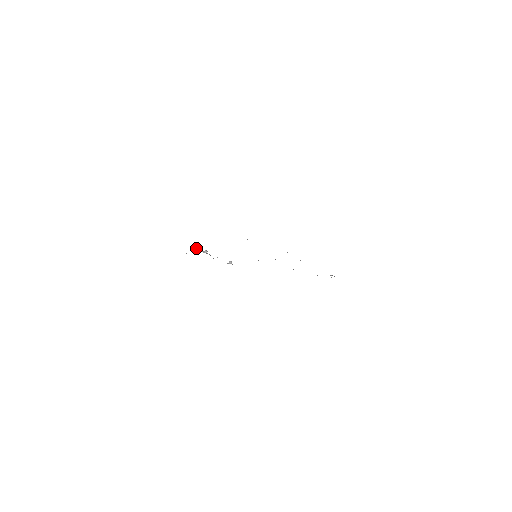
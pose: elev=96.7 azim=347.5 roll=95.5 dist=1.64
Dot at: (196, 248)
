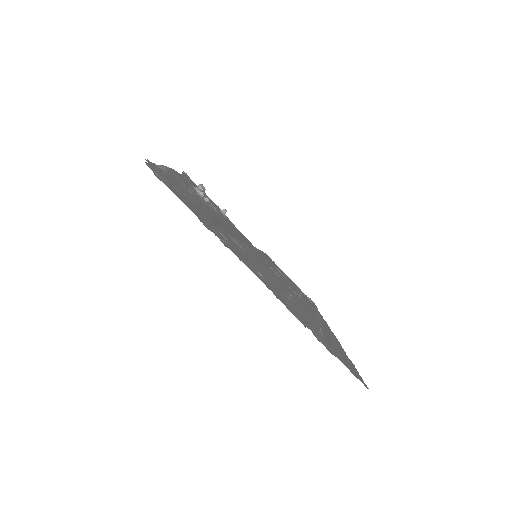
Dot at: (200, 189)
